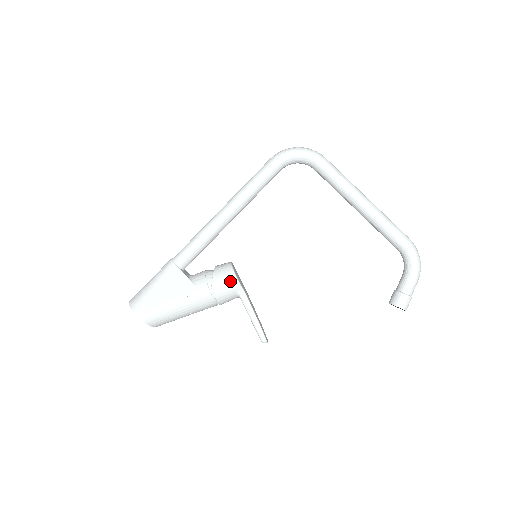
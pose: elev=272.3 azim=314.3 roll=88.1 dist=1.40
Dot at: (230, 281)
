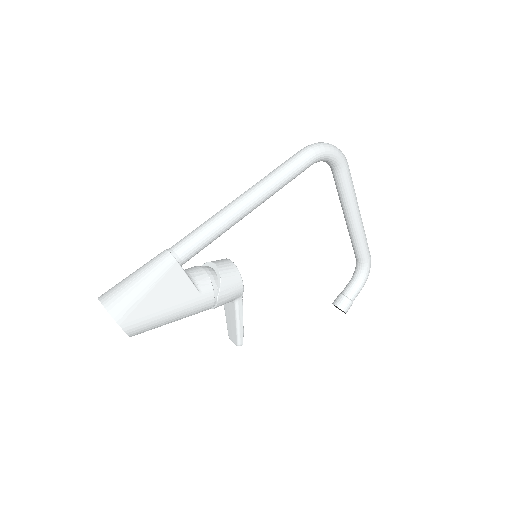
Dot at: (237, 290)
